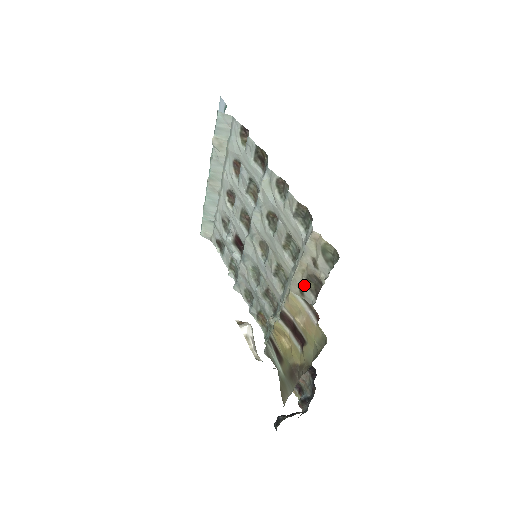
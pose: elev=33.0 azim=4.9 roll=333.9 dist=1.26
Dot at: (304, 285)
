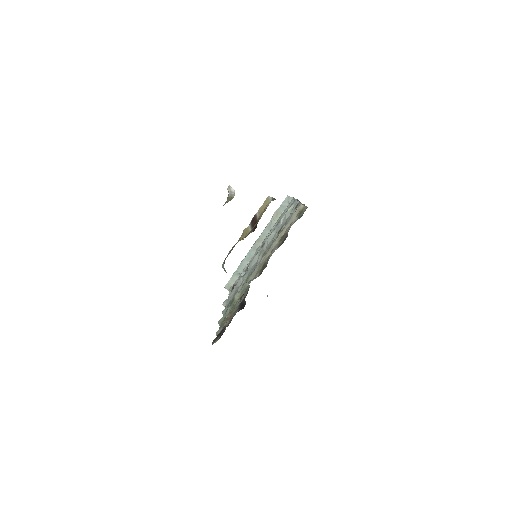
Dot at: (276, 246)
